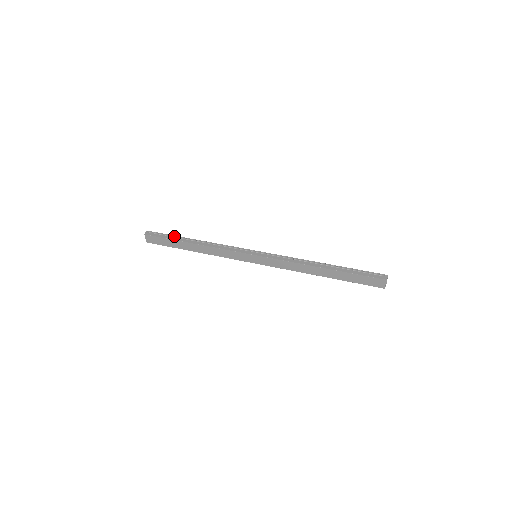
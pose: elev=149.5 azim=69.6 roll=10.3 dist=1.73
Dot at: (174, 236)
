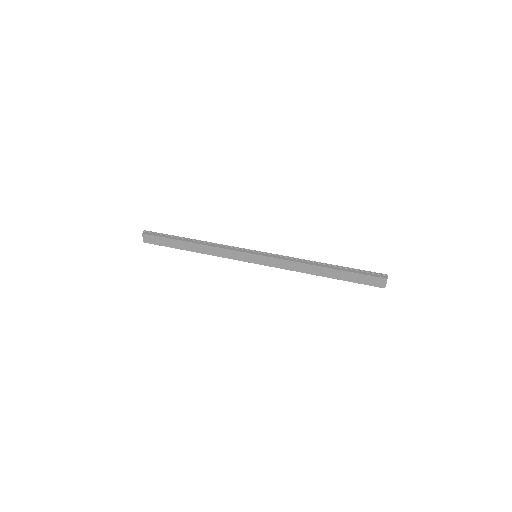
Dot at: (173, 236)
